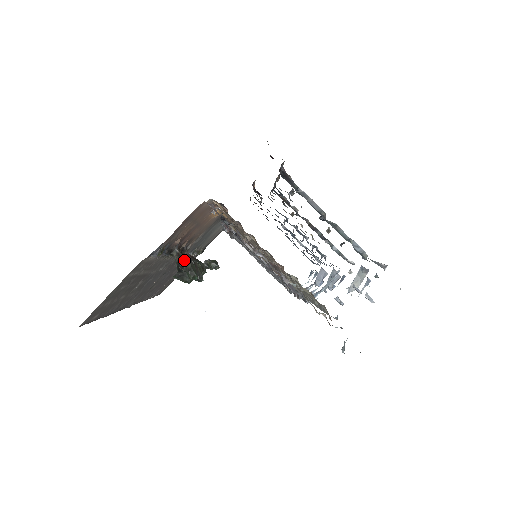
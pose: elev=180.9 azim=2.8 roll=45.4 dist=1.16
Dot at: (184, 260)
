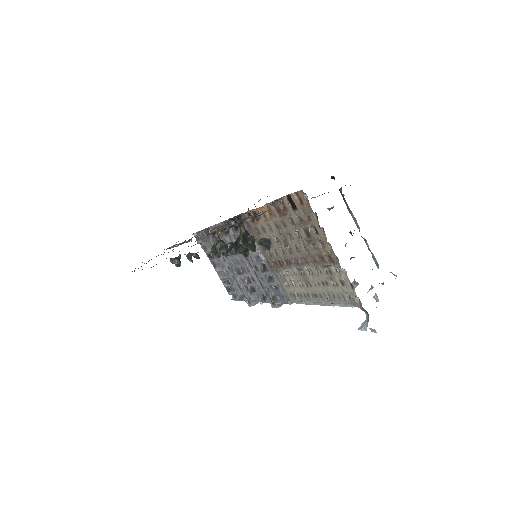
Dot at: occluded
